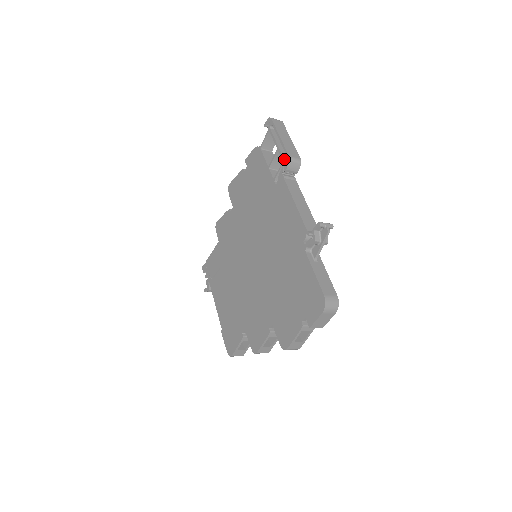
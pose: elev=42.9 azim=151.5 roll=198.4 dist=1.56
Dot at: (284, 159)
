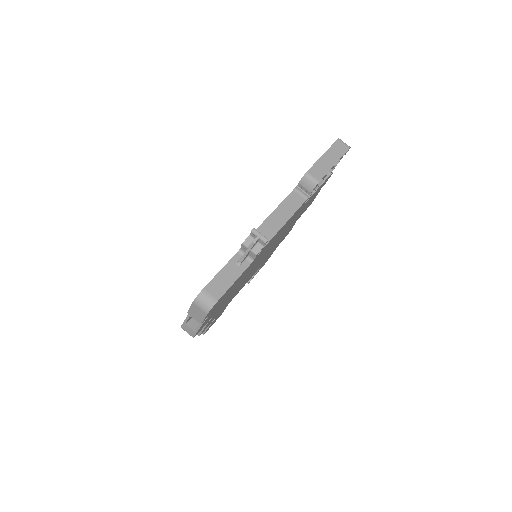
Dot at: occluded
